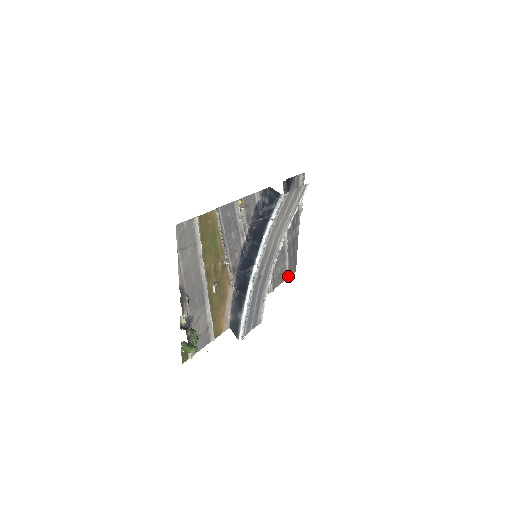
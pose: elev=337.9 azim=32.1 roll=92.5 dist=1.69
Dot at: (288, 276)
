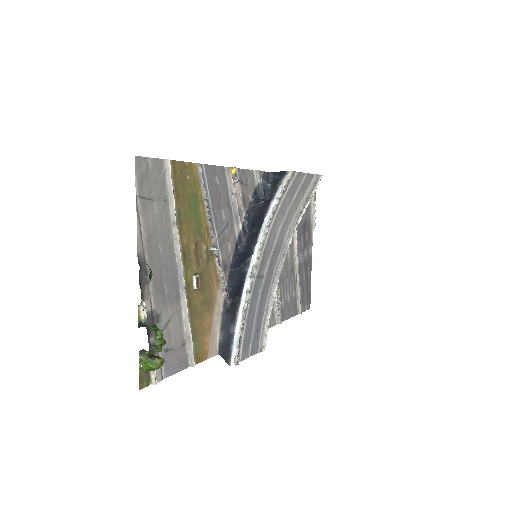
Dot at: (300, 310)
